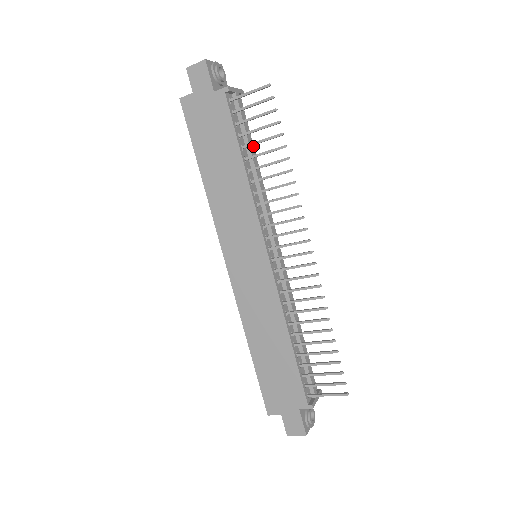
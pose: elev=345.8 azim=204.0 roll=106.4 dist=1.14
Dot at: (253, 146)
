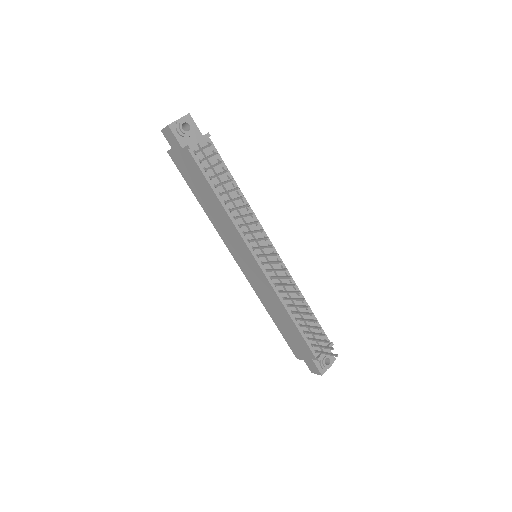
Dot at: (230, 174)
